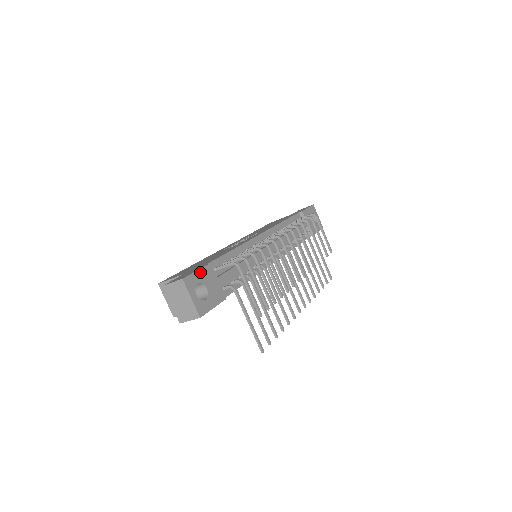
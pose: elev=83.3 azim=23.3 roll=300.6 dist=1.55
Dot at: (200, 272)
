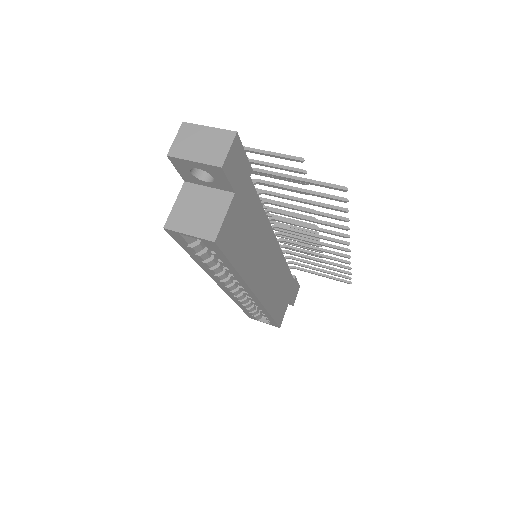
Dot at: occluded
